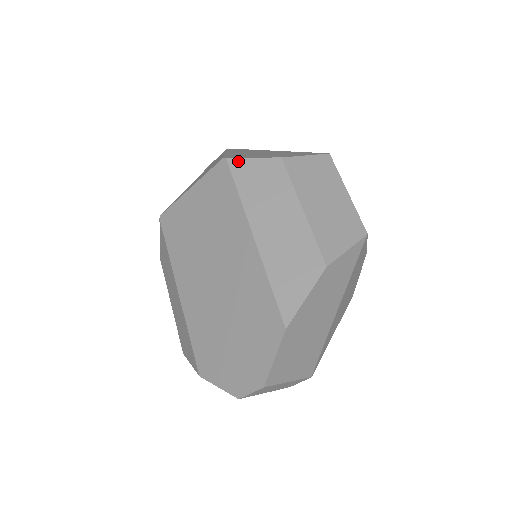
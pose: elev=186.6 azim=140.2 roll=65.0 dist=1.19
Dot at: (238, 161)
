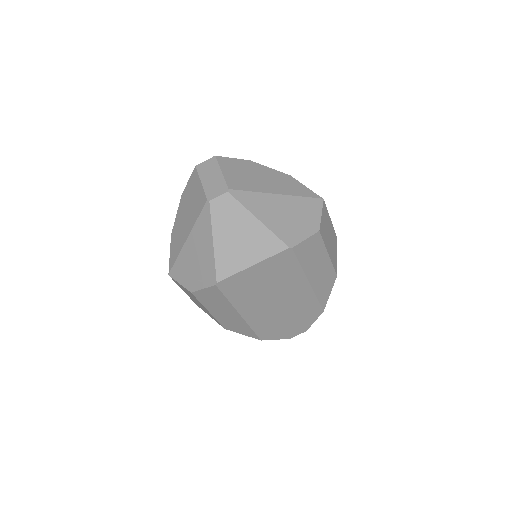
Dot at: (299, 246)
